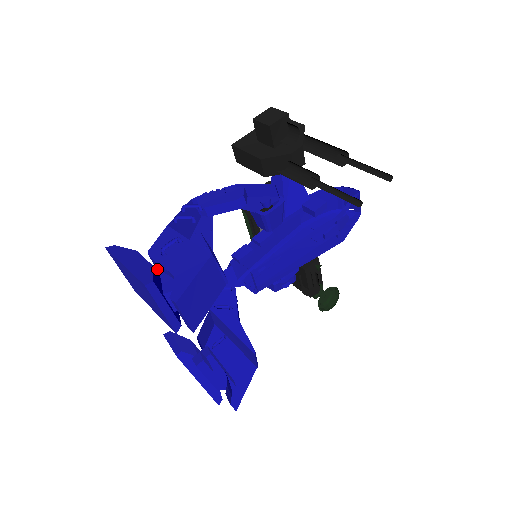
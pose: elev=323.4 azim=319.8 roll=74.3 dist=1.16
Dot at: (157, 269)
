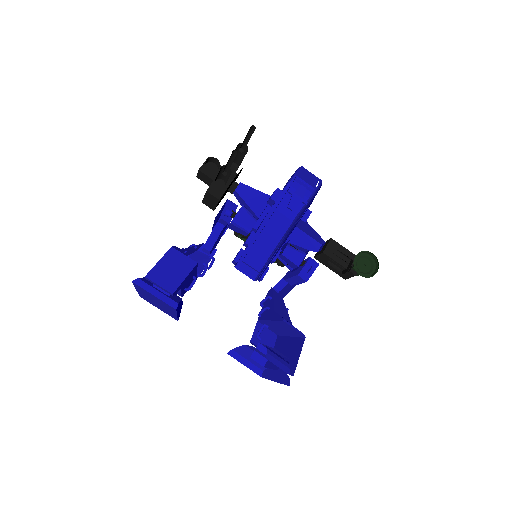
Dot at: occluded
